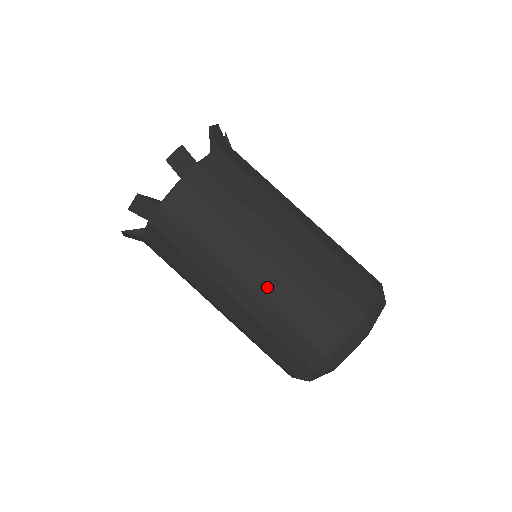
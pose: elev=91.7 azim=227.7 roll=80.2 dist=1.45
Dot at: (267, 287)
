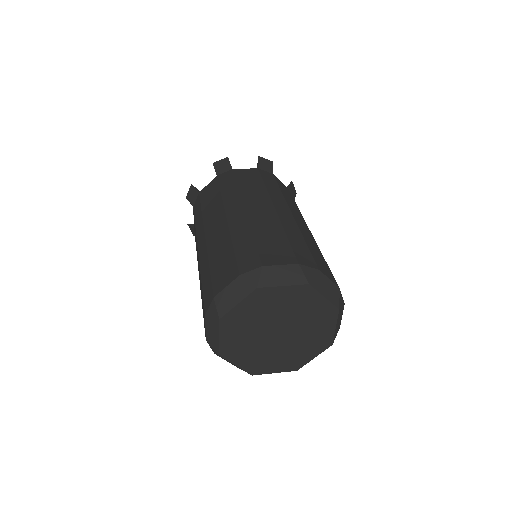
Dot at: (214, 239)
